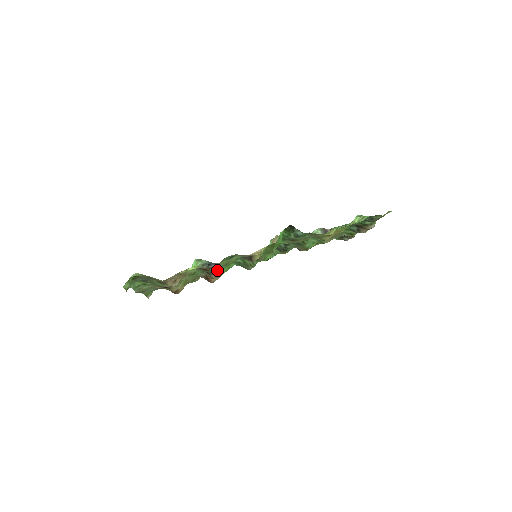
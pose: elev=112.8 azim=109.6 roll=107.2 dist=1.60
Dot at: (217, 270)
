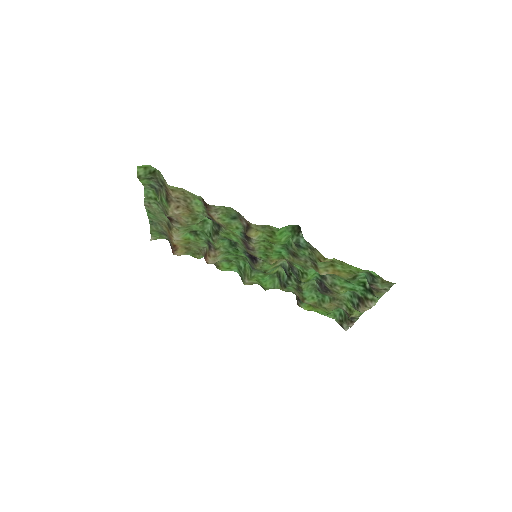
Dot at: (217, 241)
